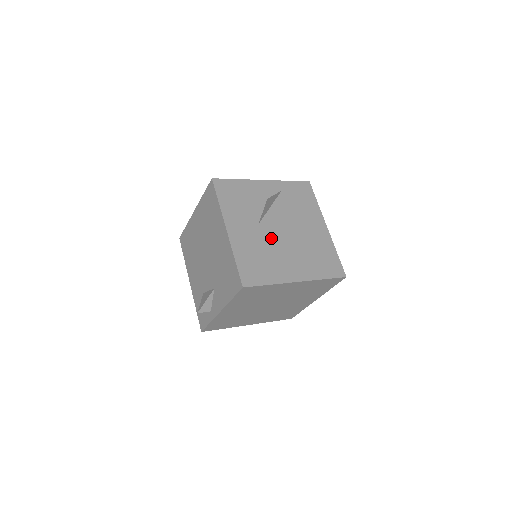
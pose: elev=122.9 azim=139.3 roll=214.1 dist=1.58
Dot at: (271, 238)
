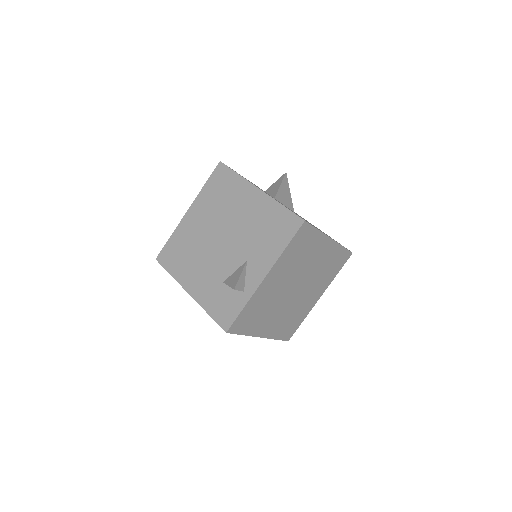
Dot at: occluded
